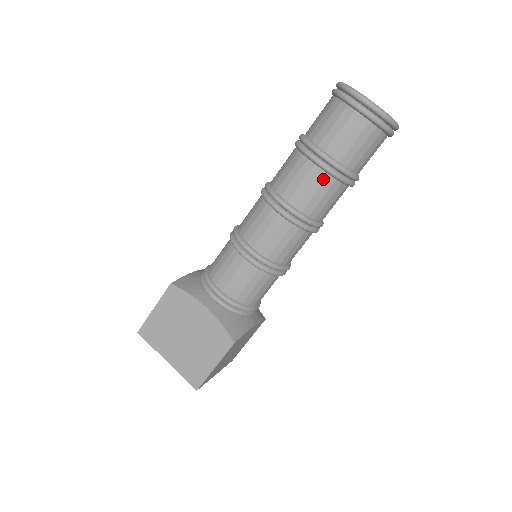
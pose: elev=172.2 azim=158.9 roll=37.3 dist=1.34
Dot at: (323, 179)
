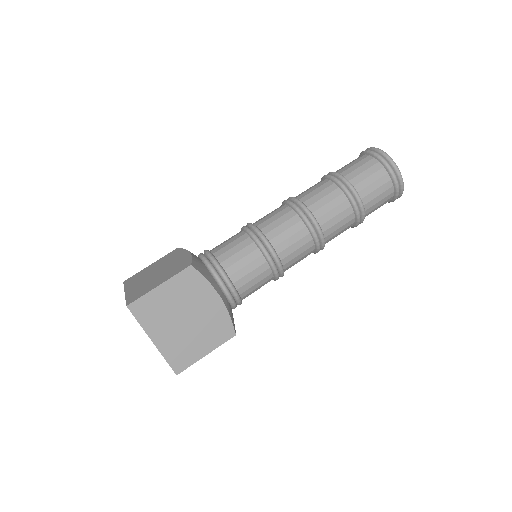
Dot at: (350, 219)
